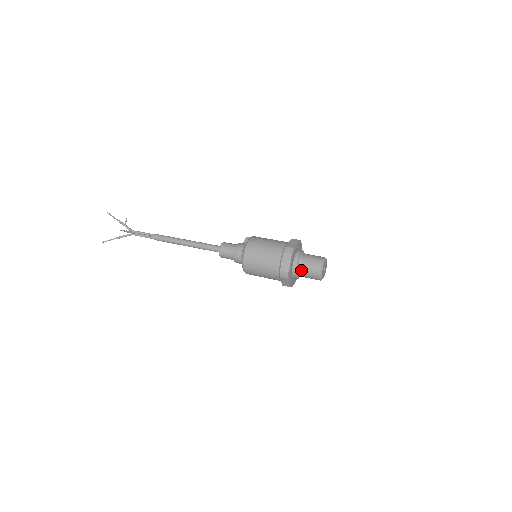
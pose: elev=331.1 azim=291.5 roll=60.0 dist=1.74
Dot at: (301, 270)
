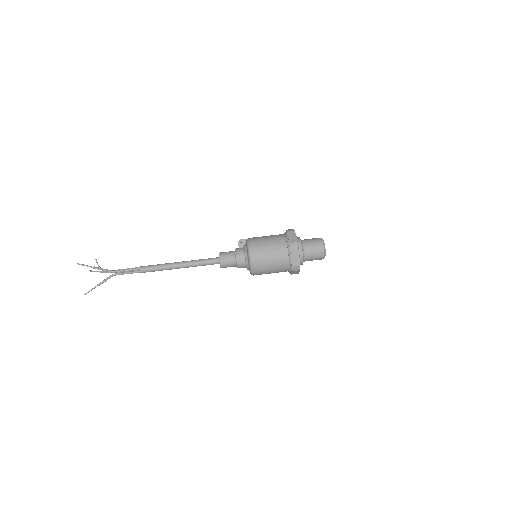
Dot at: (306, 258)
